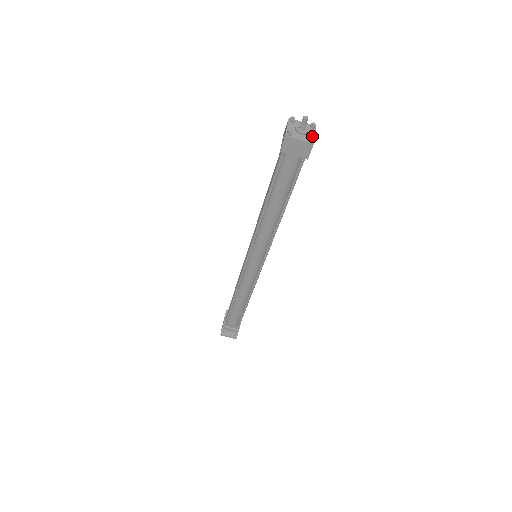
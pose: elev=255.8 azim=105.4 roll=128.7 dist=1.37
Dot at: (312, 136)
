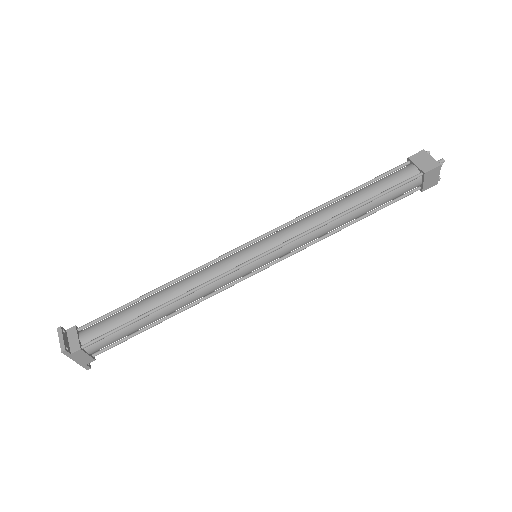
Dot at: (442, 164)
